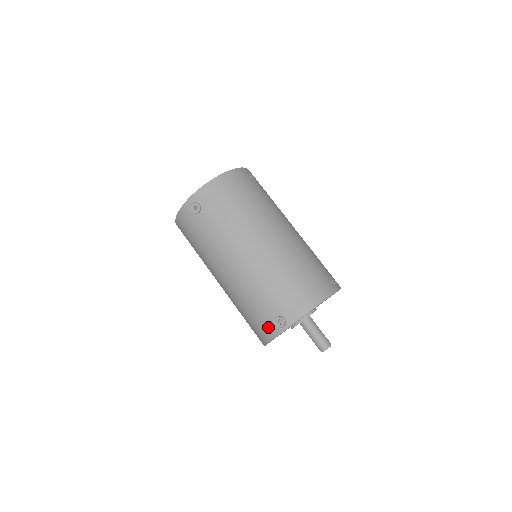
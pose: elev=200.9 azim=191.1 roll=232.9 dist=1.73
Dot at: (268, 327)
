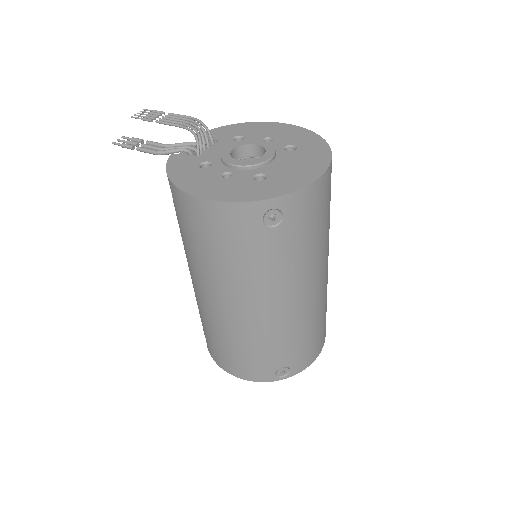
Dot at: (263, 373)
